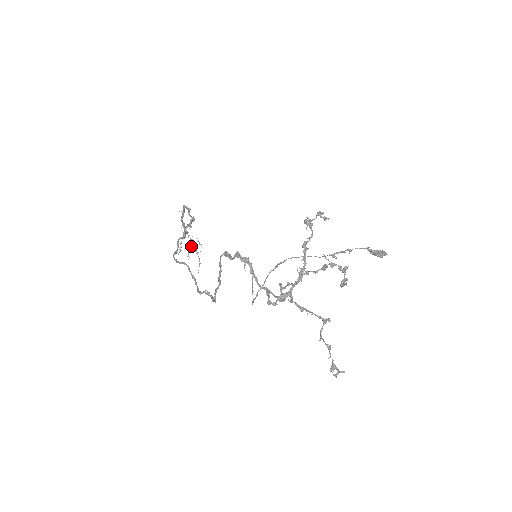
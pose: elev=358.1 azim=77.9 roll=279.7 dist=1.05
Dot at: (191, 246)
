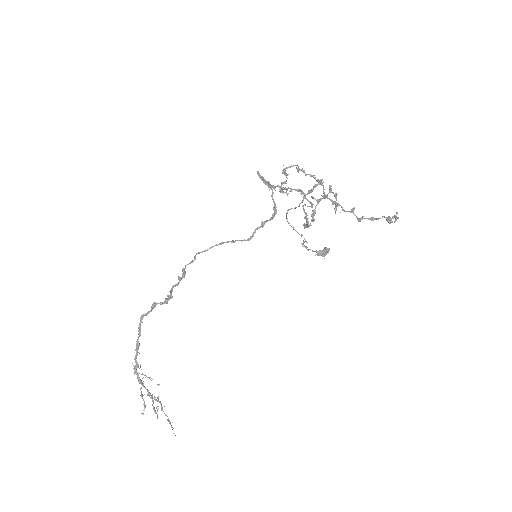
Dot at: (158, 384)
